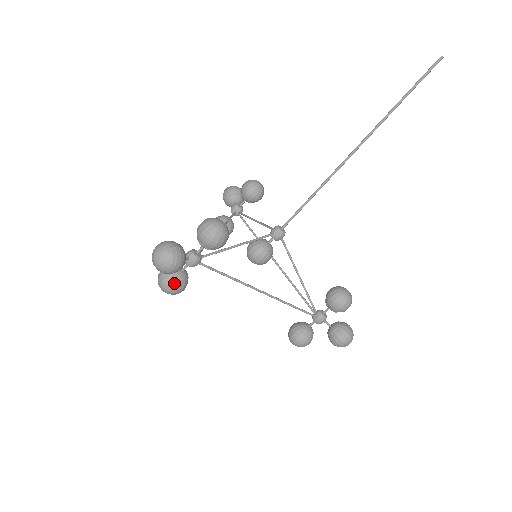
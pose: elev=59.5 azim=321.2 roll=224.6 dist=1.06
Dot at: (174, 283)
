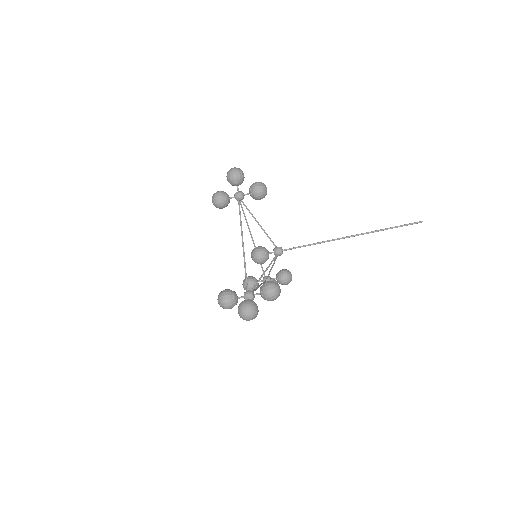
Dot at: occluded
